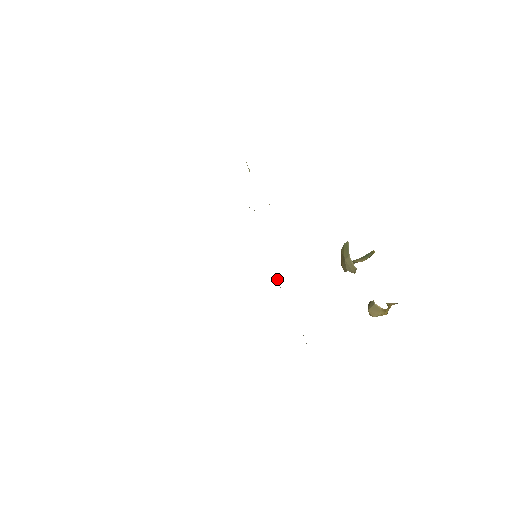
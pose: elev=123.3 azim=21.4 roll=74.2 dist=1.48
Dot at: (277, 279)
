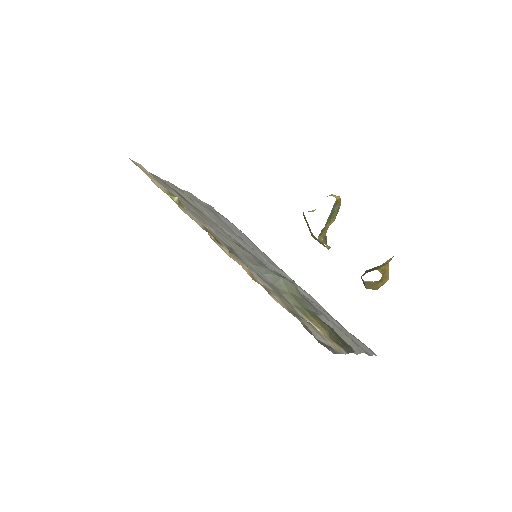
Dot at: (279, 282)
